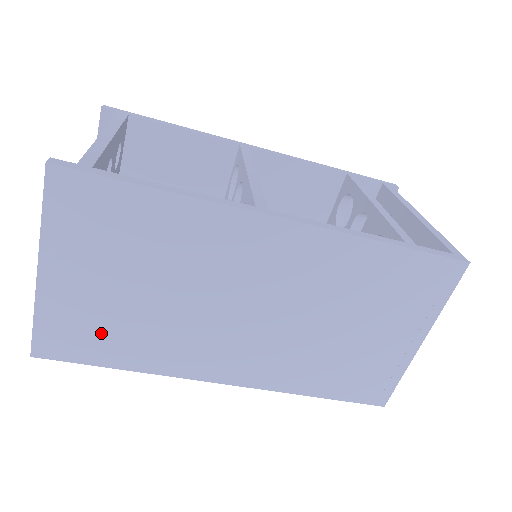
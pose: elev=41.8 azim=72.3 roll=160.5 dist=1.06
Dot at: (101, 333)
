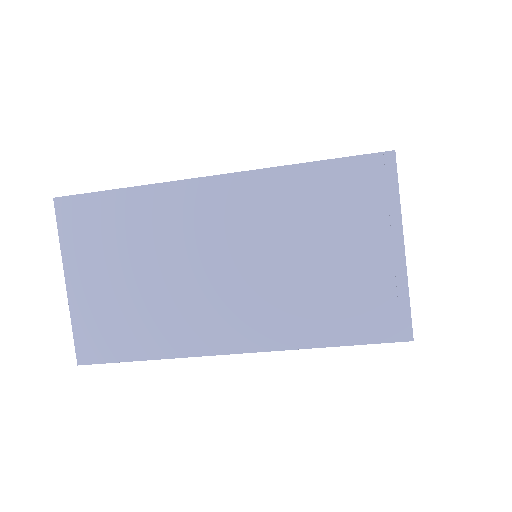
Dot at: (120, 326)
